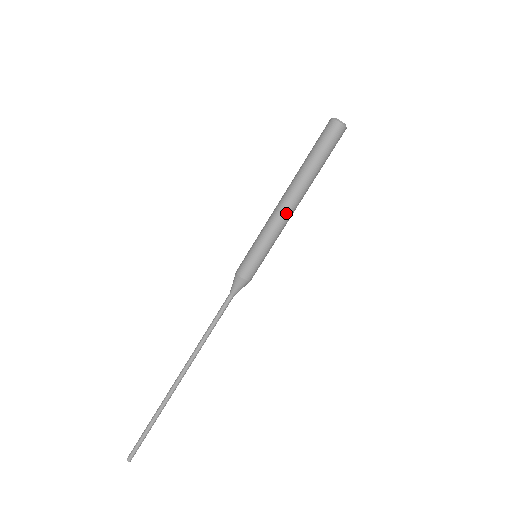
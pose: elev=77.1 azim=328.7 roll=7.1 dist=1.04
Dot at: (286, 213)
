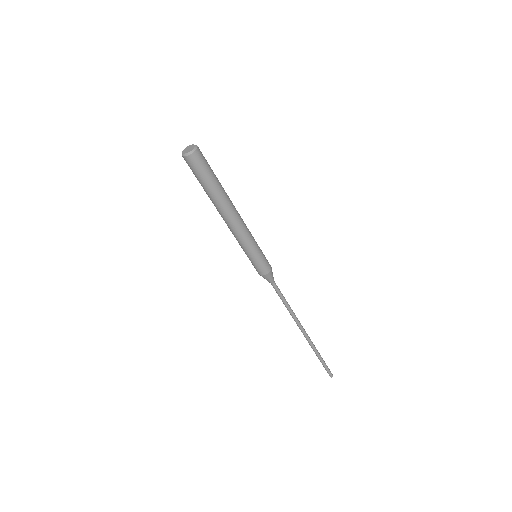
Dot at: (241, 223)
